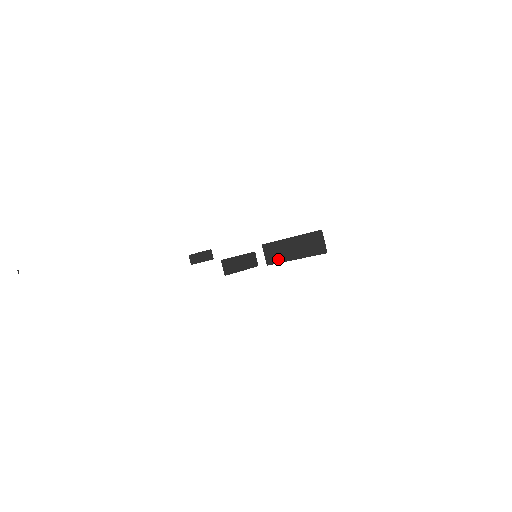
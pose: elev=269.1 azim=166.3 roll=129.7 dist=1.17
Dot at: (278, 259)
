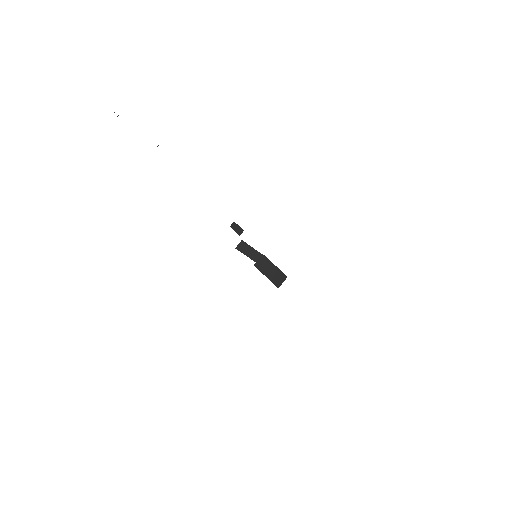
Dot at: (260, 268)
